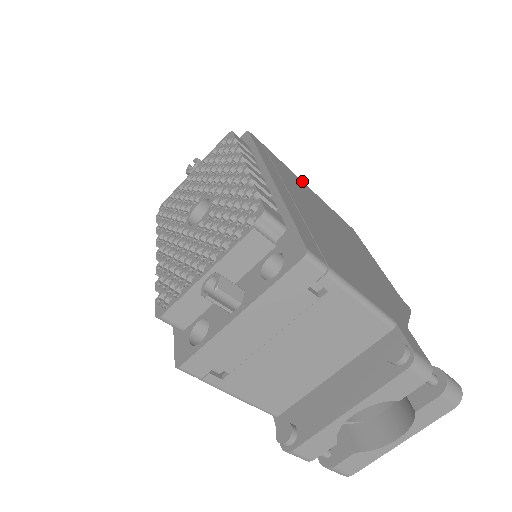
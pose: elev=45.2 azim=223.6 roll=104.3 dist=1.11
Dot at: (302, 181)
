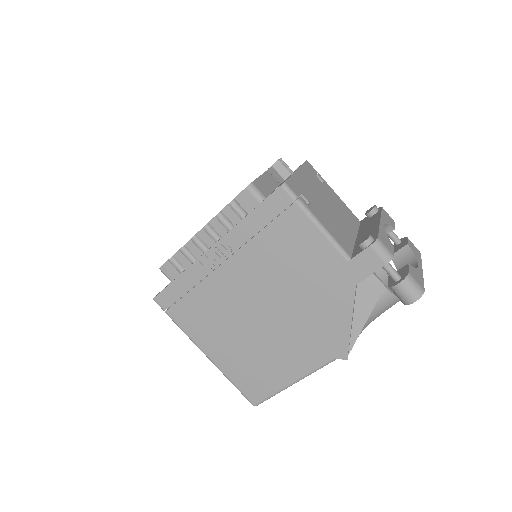
Dot at: occluded
